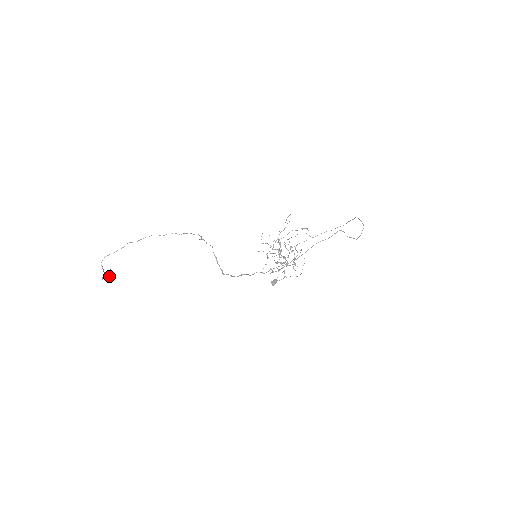
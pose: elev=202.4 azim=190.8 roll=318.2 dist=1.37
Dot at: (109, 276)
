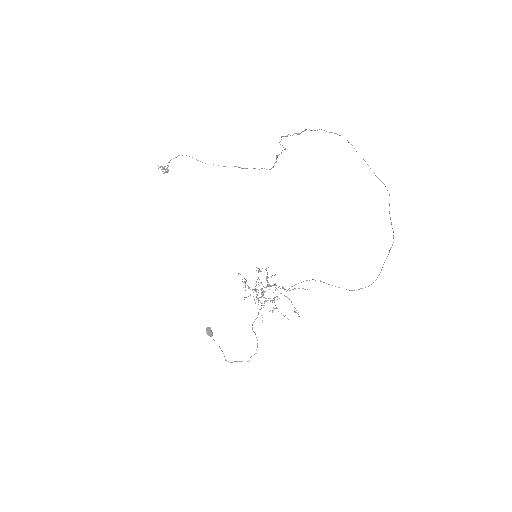
Dot at: (165, 169)
